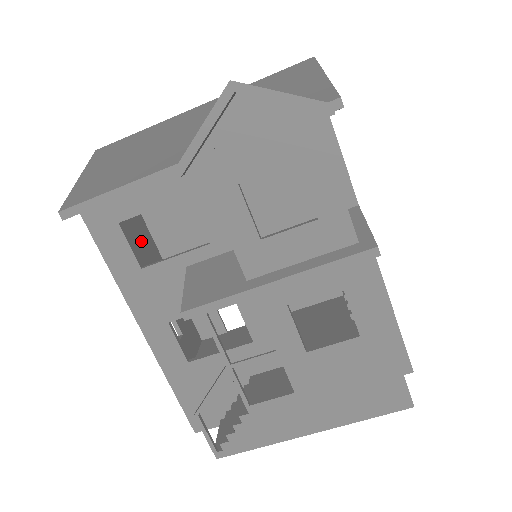
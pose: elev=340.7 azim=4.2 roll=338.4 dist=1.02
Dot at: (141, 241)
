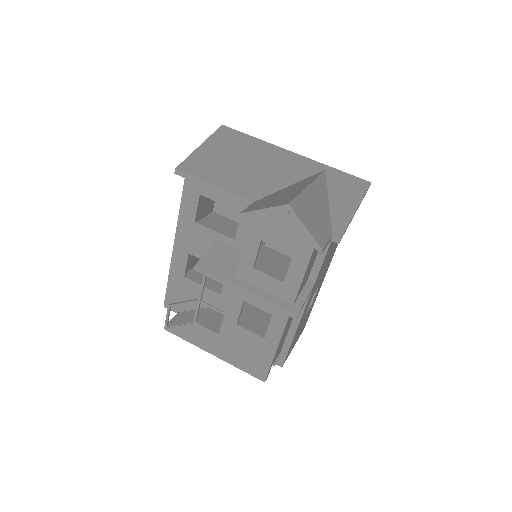
Dot at: occluded
